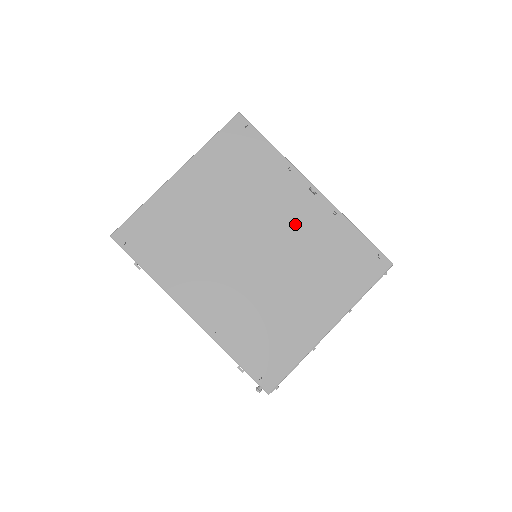
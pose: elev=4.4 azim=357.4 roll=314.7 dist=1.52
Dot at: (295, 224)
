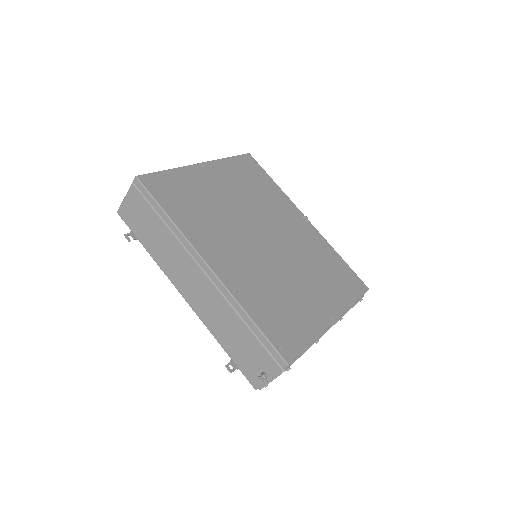
Dot at: (295, 234)
